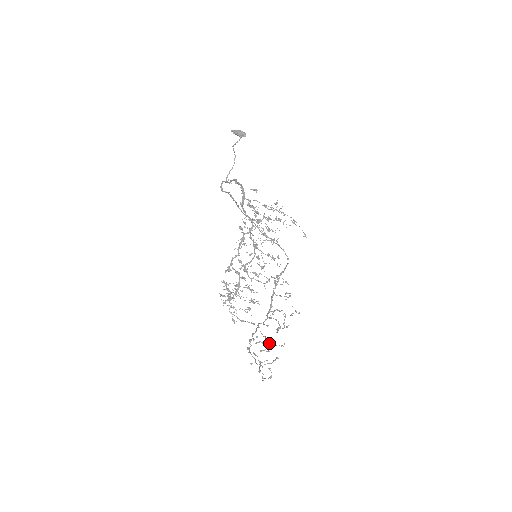
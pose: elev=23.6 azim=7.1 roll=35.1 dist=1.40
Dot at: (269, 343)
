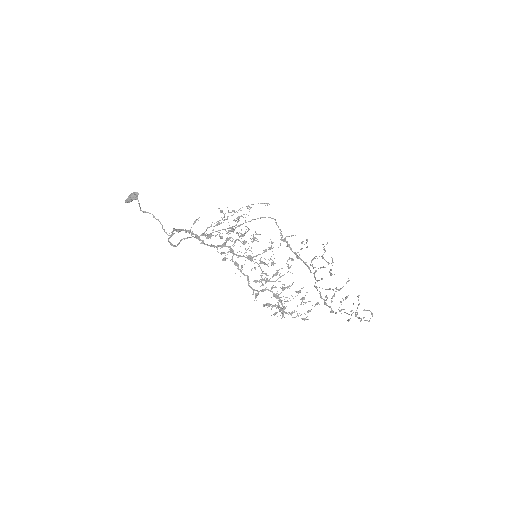
Dot at: (338, 290)
